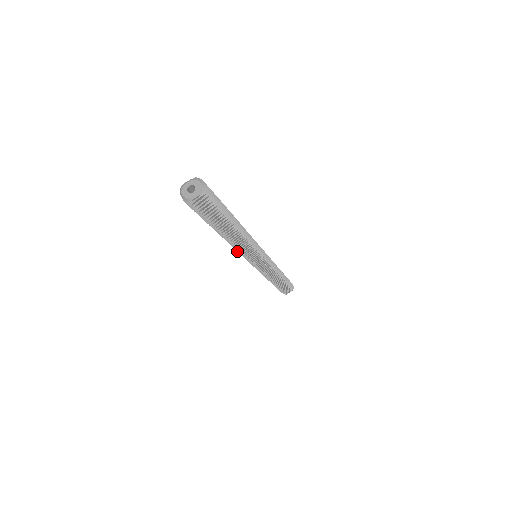
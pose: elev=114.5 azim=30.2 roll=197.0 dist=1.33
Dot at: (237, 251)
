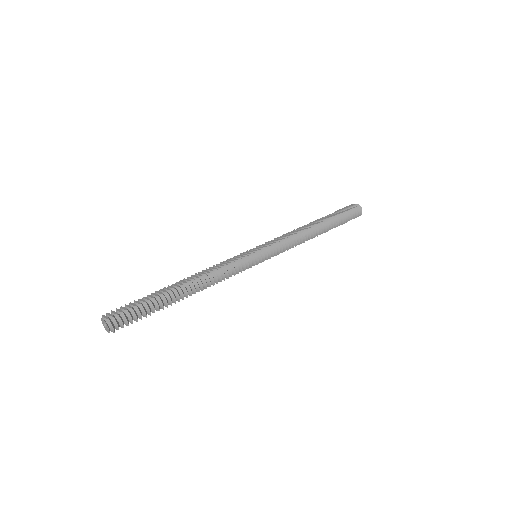
Dot at: occluded
